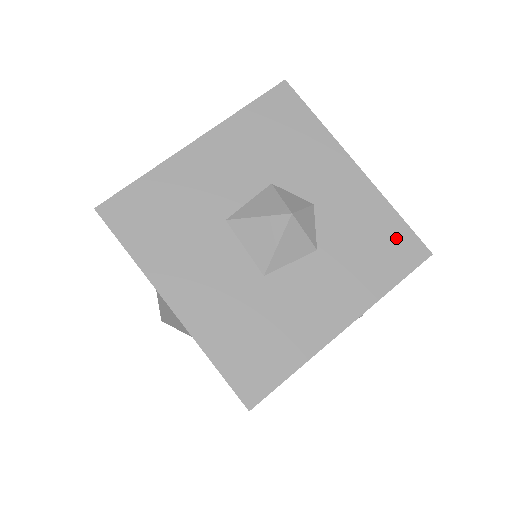
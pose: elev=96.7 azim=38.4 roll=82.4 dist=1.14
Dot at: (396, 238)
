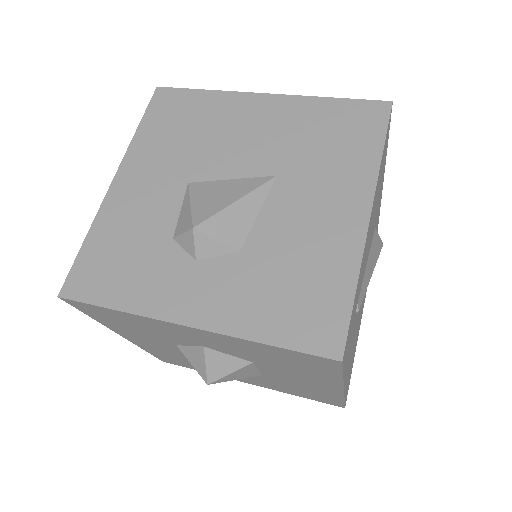
Dot at: occluded
